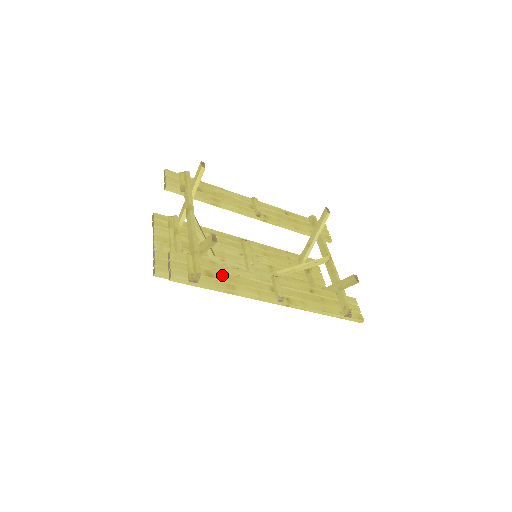
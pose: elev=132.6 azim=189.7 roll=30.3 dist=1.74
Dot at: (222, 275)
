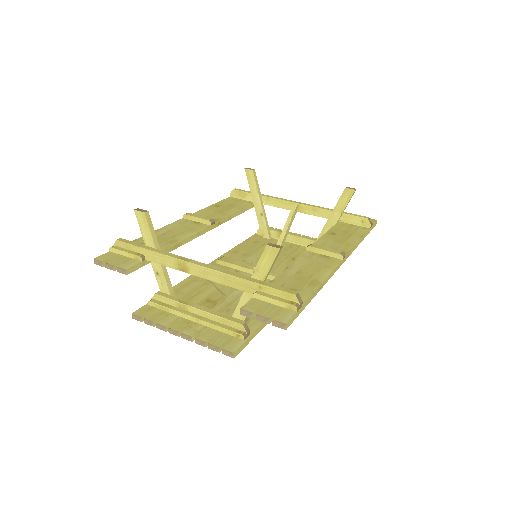
Dot at: (294, 282)
